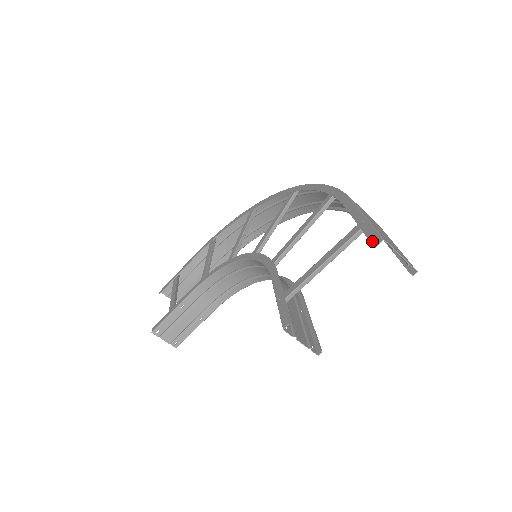
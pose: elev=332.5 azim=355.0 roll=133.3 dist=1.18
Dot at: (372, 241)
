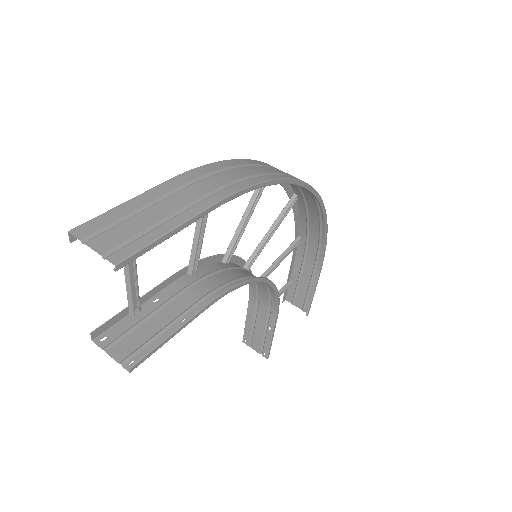
Dot at: occluded
